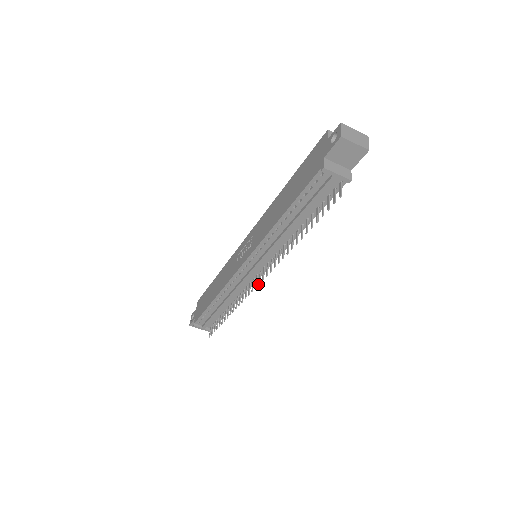
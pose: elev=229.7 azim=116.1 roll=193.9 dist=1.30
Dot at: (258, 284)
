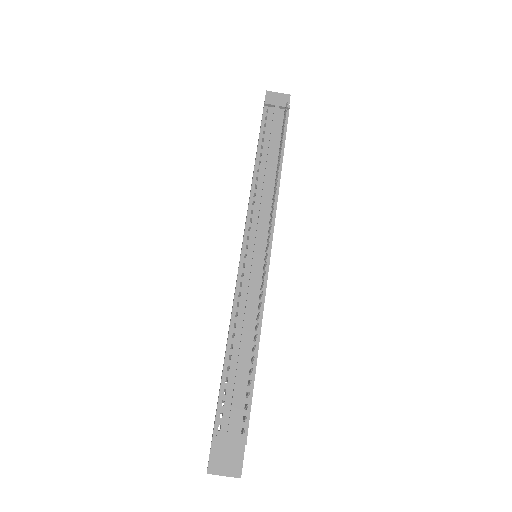
Dot at: (267, 244)
